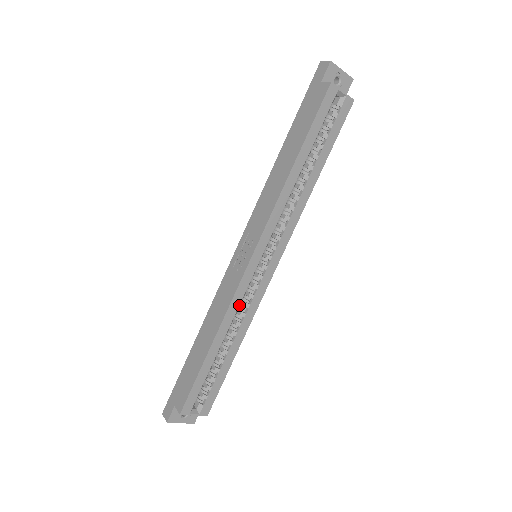
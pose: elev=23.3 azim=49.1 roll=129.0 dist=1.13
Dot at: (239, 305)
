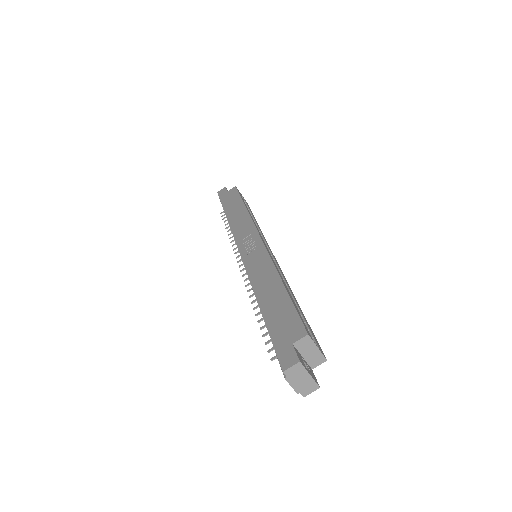
Dot at: occluded
